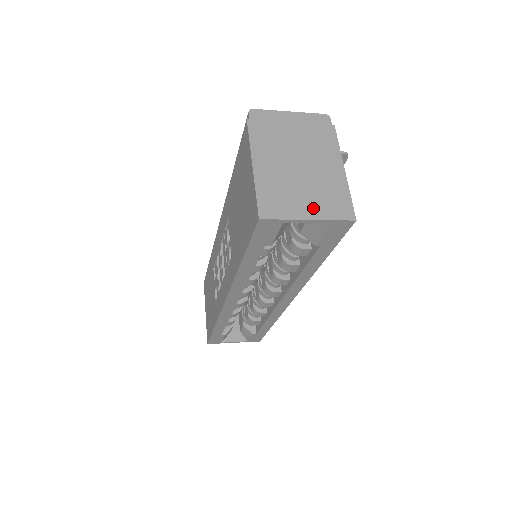
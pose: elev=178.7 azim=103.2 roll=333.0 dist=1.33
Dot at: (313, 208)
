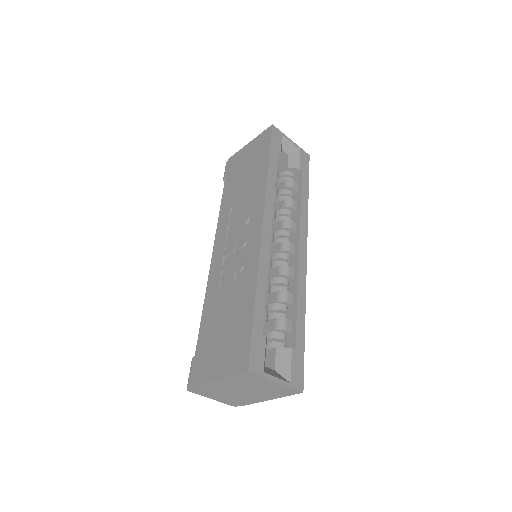
Dot at: occluded
